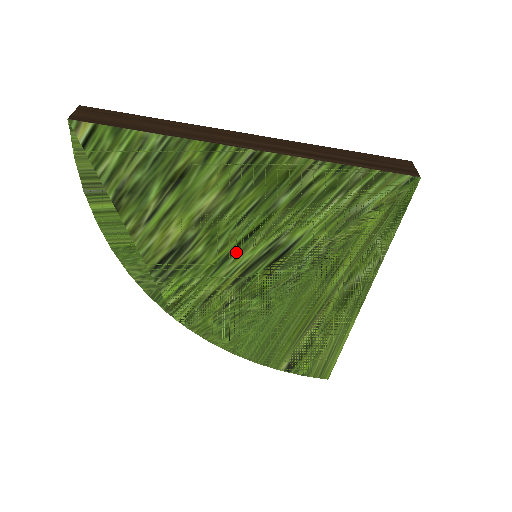
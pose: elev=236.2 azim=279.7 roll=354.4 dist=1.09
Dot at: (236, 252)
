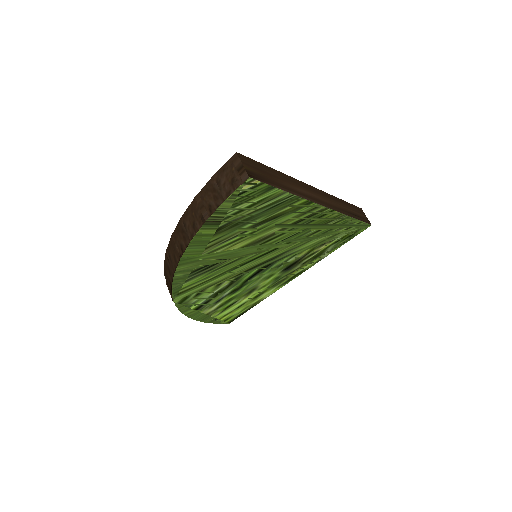
Dot at: (258, 258)
